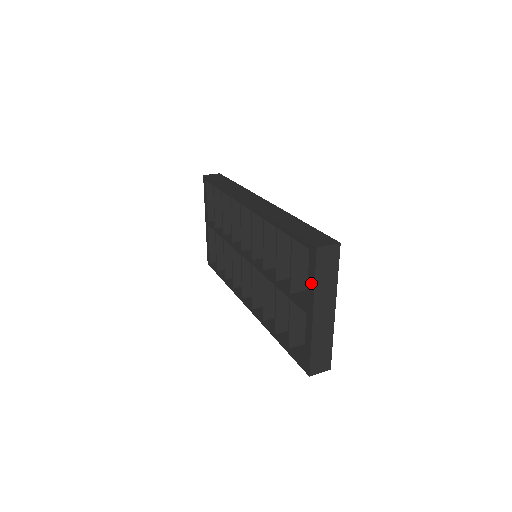
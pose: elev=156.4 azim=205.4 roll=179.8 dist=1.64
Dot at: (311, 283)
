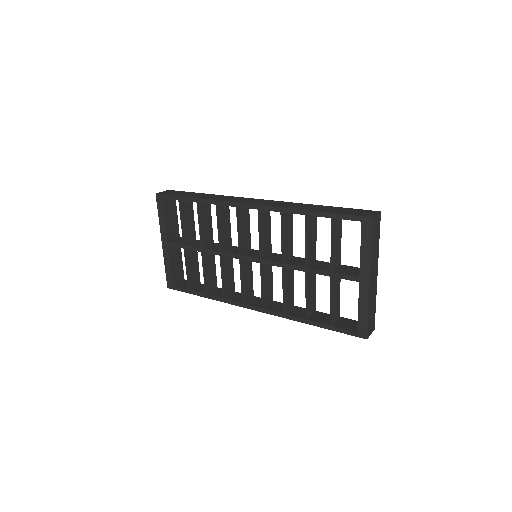
Dot at: (366, 252)
